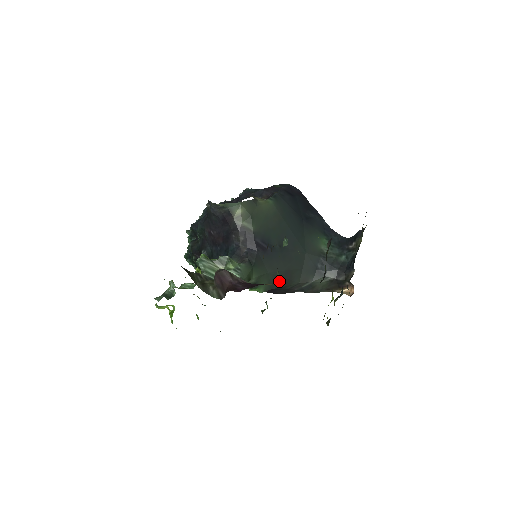
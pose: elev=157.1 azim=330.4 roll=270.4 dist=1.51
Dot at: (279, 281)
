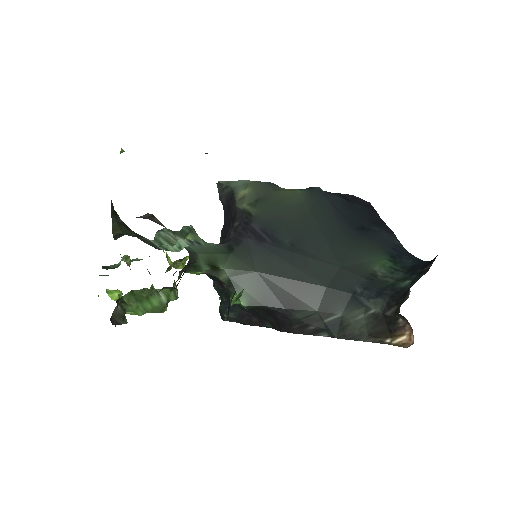
Dot at: (278, 295)
